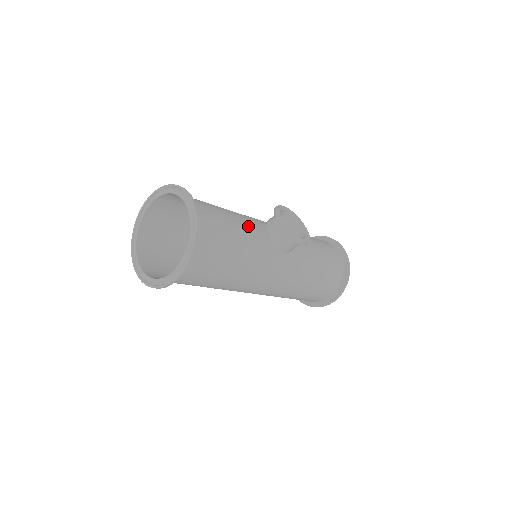
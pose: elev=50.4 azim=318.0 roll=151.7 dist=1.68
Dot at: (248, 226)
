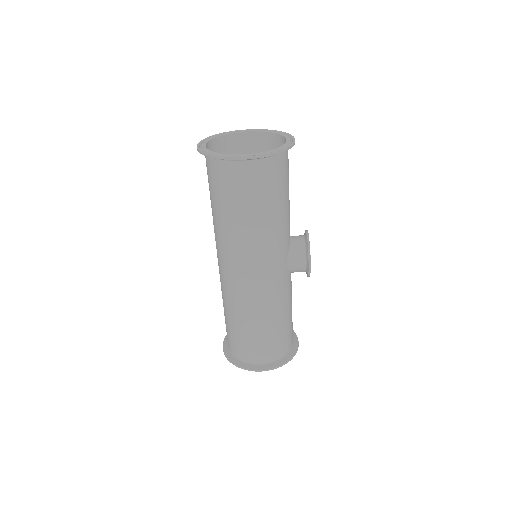
Dot at: occluded
